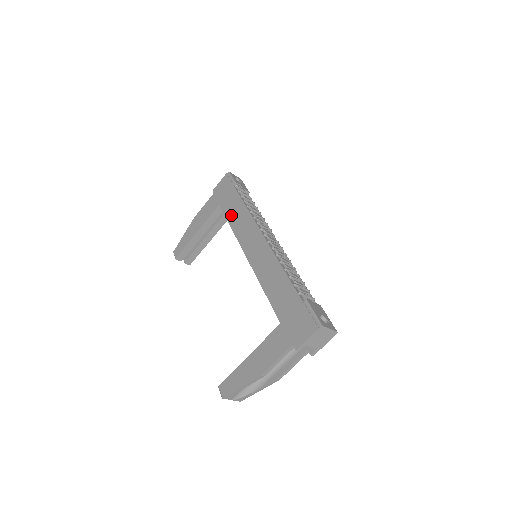
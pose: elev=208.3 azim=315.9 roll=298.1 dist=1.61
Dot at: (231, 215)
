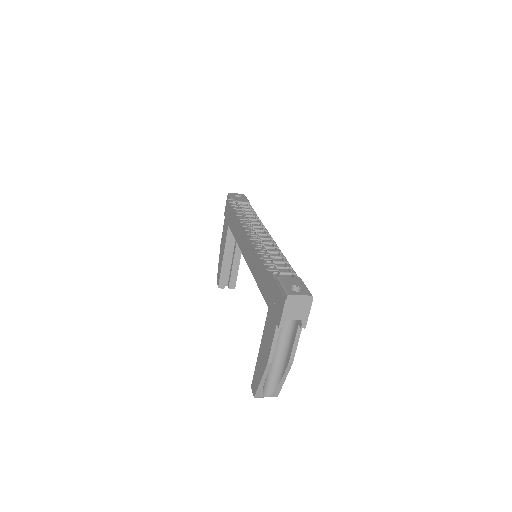
Dot at: (234, 229)
